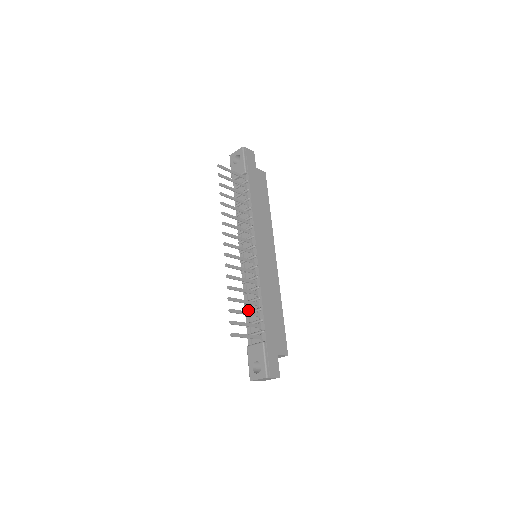
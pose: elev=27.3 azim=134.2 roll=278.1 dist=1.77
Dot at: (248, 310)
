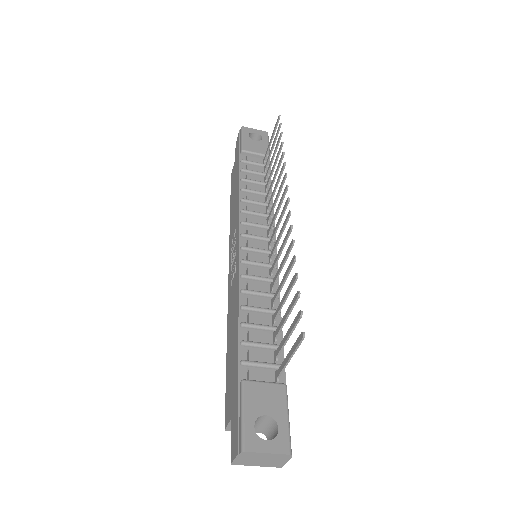
Dot at: (246, 321)
